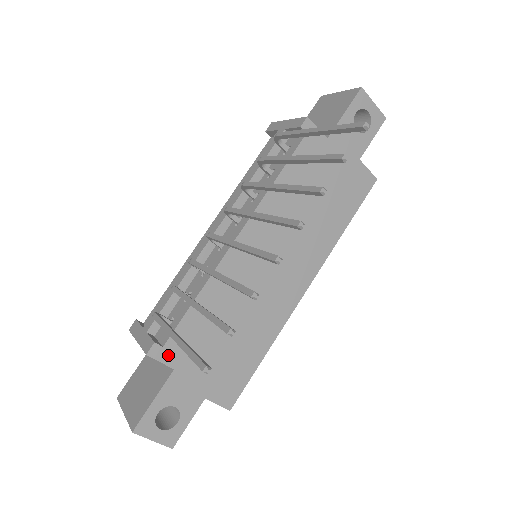
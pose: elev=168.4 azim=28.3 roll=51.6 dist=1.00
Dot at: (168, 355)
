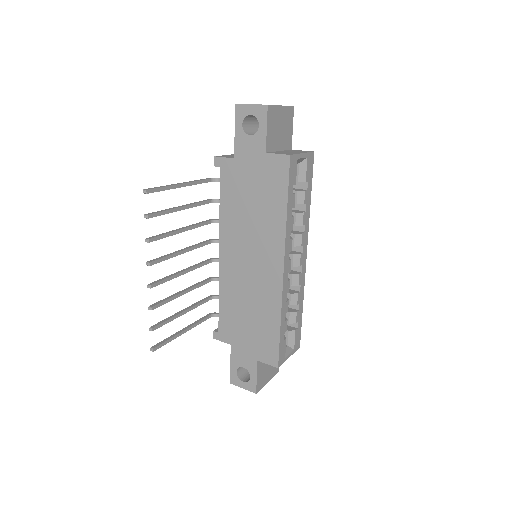
Dot at: (223, 337)
